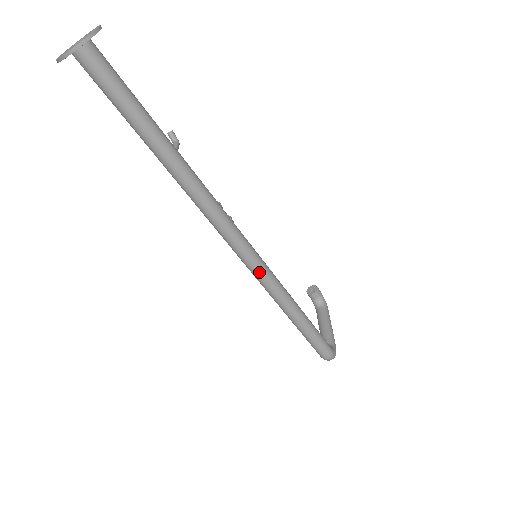
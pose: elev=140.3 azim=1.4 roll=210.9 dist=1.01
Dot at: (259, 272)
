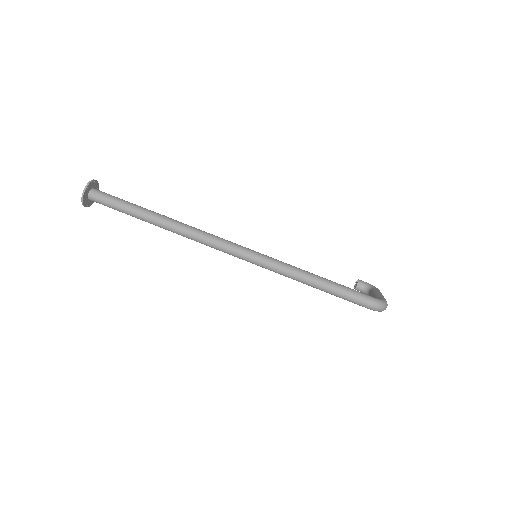
Dot at: (256, 259)
